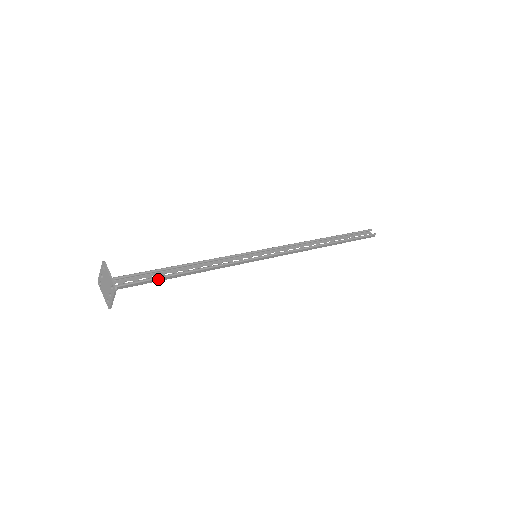
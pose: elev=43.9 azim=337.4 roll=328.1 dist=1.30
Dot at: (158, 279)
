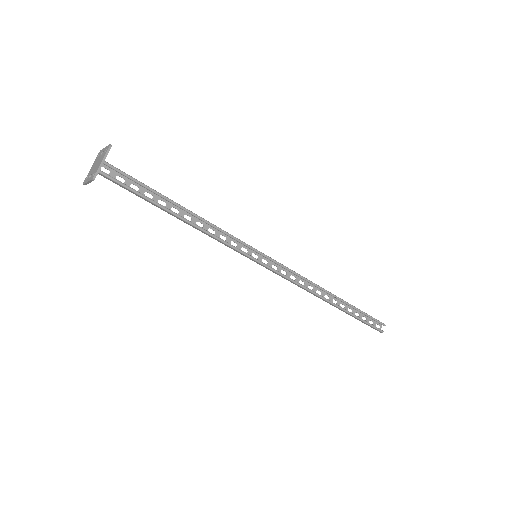
Dot at: (147, 200)
